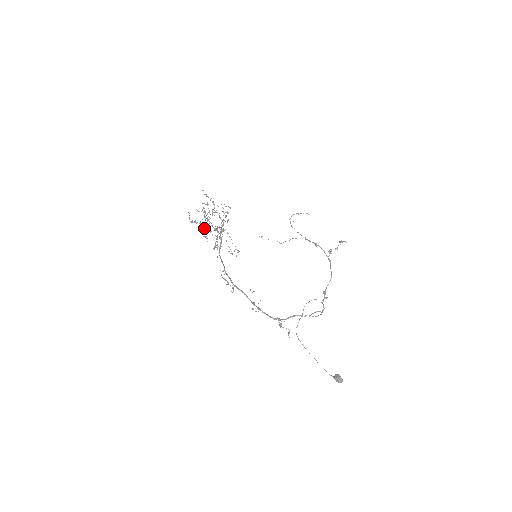
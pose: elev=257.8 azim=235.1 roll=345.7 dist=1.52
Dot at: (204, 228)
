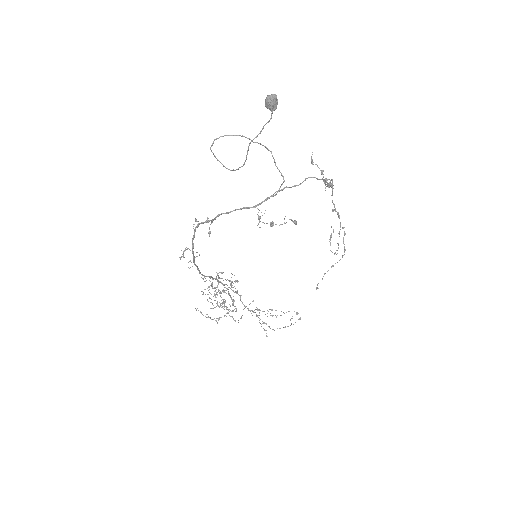
Dot at: occluded
